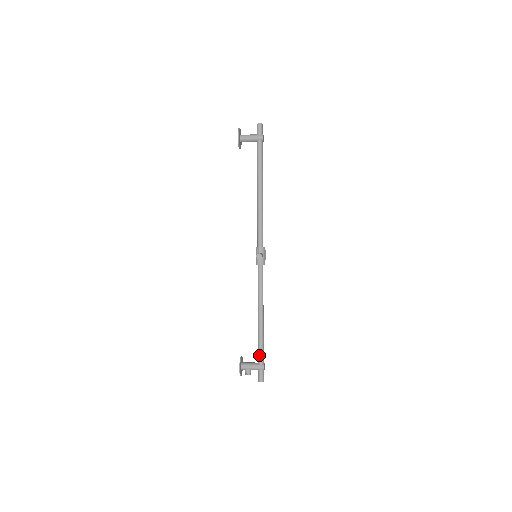
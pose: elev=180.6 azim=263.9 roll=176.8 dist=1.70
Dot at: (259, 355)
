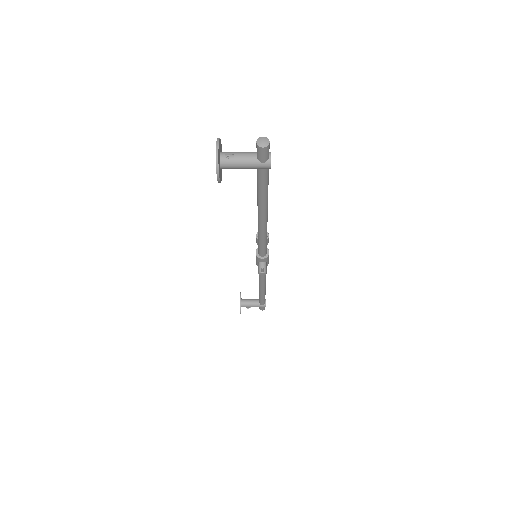
Dot at: (260, 302)
